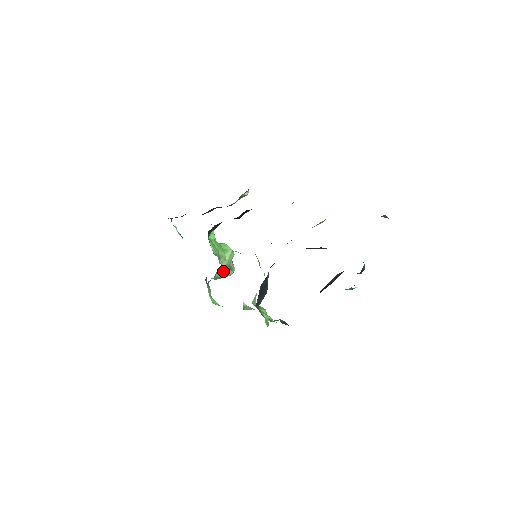
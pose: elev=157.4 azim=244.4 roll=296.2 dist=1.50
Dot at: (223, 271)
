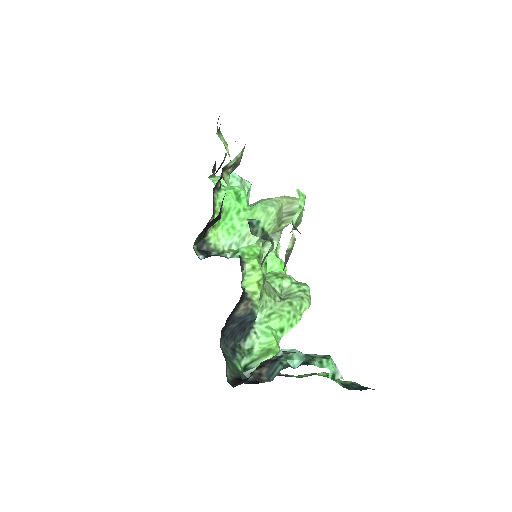
Dot at: (276, 228)
